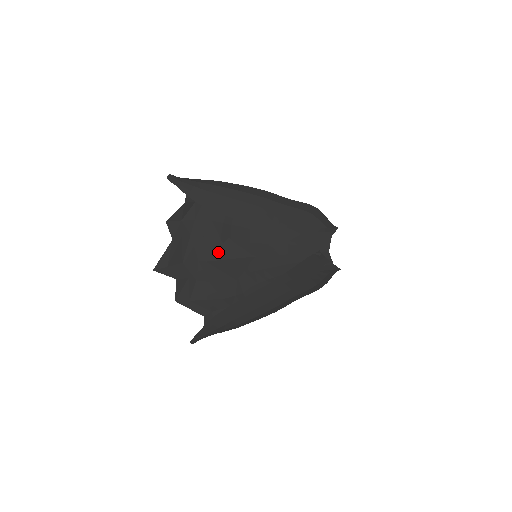
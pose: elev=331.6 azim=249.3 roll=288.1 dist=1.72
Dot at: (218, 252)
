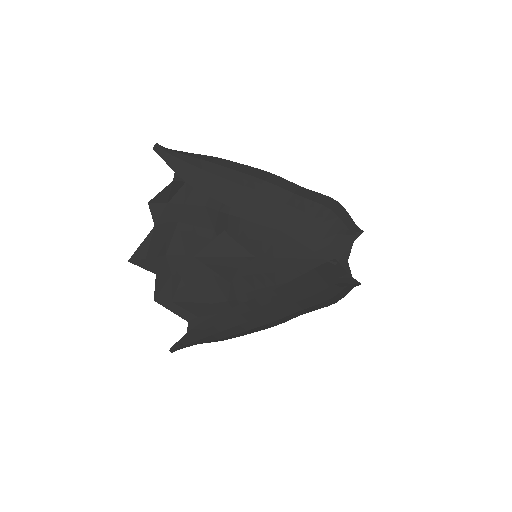
Dot at: (210, 246)
